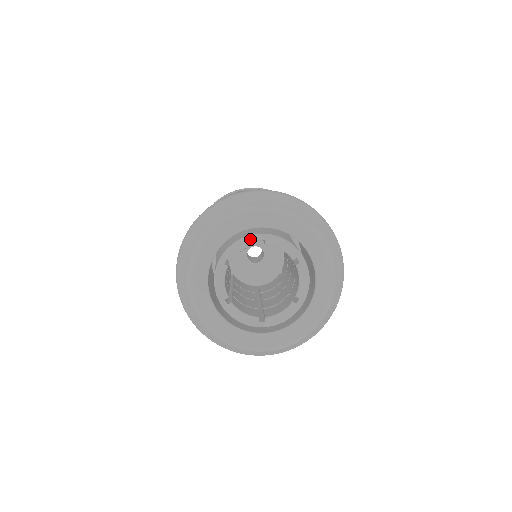
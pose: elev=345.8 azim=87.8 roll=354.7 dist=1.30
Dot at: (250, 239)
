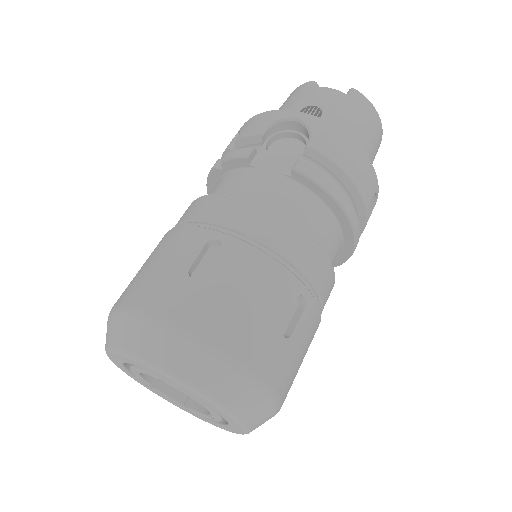
Dot at: (149, 374)
